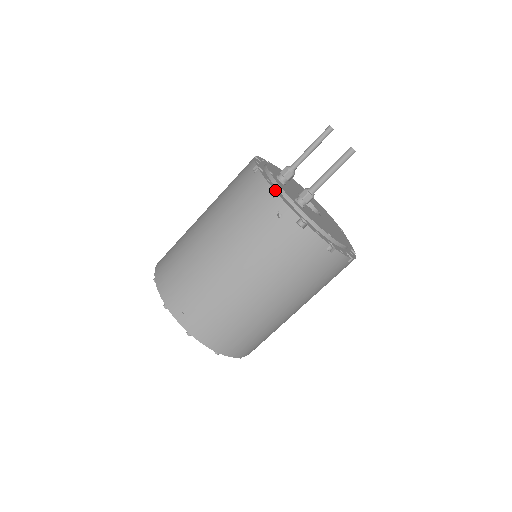
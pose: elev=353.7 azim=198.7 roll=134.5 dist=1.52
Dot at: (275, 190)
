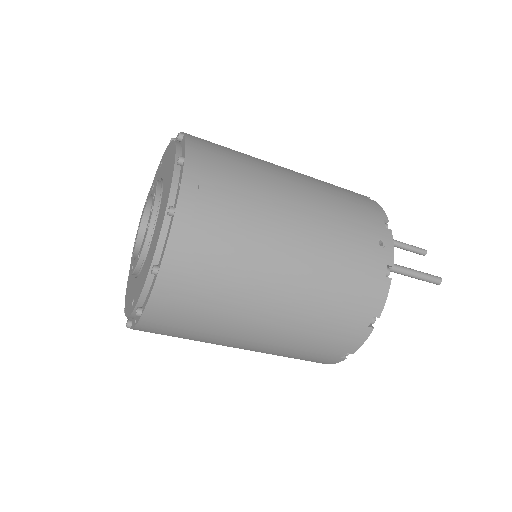
Dot at: occluded
